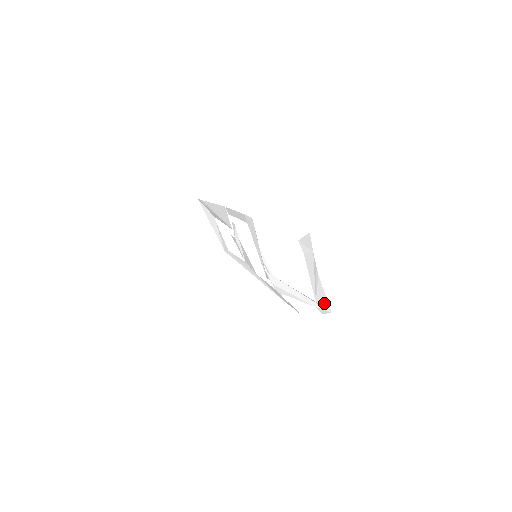
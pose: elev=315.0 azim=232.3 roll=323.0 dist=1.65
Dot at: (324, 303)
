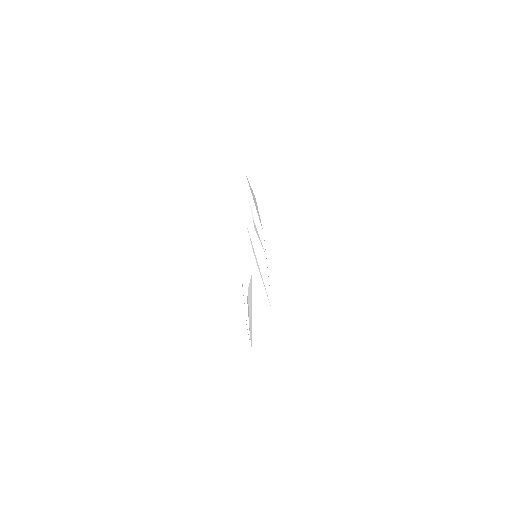
Dot at: (249, 339)
